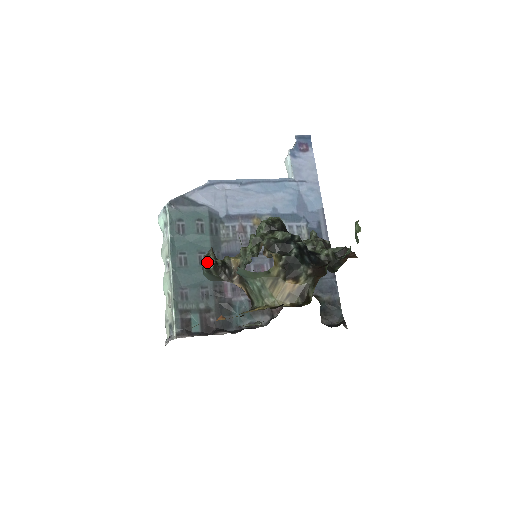
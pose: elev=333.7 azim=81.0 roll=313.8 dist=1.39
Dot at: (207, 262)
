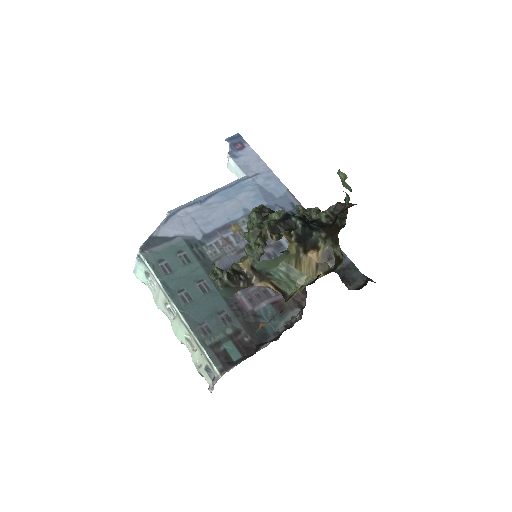
Dot at: (217, 278)
